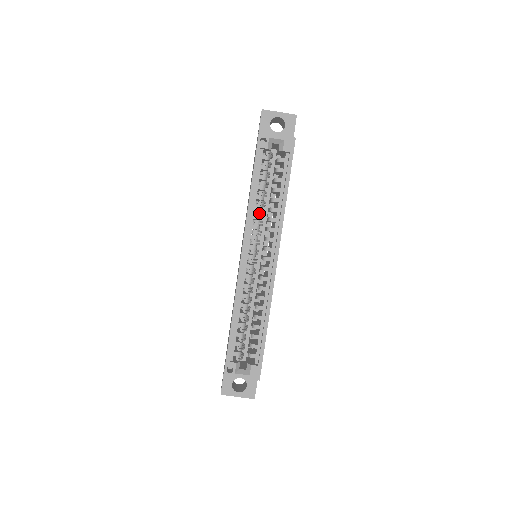
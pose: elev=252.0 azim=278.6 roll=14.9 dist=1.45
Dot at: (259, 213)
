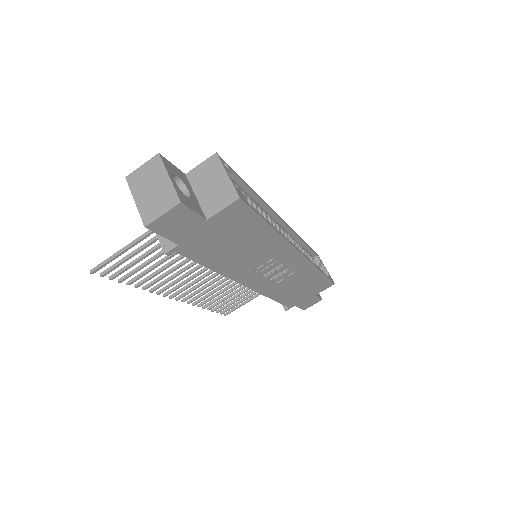
Dot at: (298, 248)
